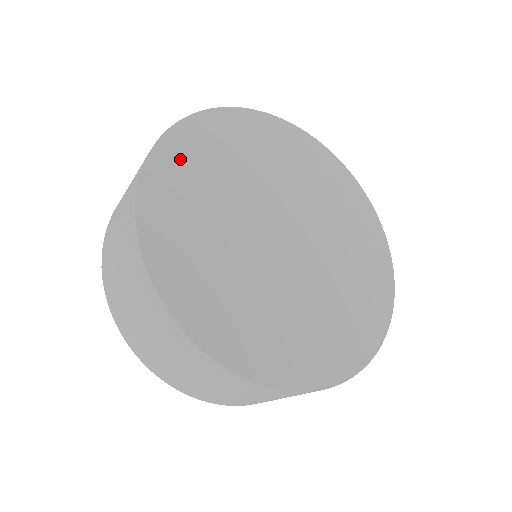
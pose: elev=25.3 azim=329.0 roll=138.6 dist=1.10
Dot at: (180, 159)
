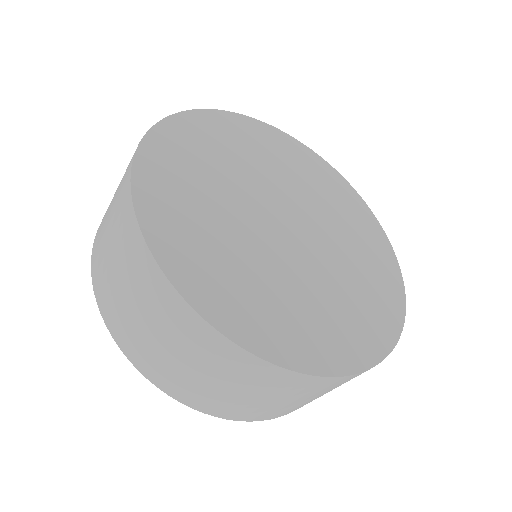
Dot at: (167, 216)
